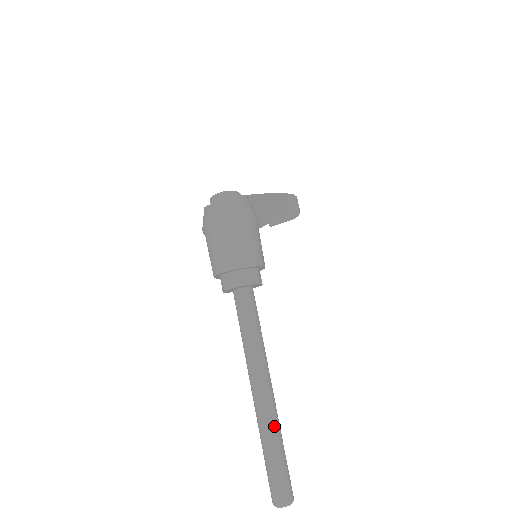
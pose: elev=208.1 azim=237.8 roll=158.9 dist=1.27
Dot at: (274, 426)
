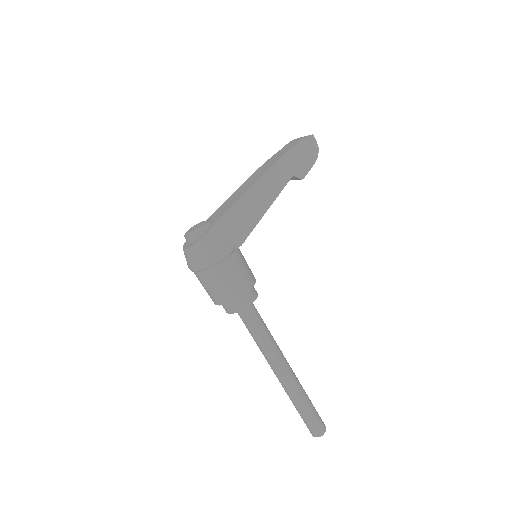
Dot at: (294, 396)
